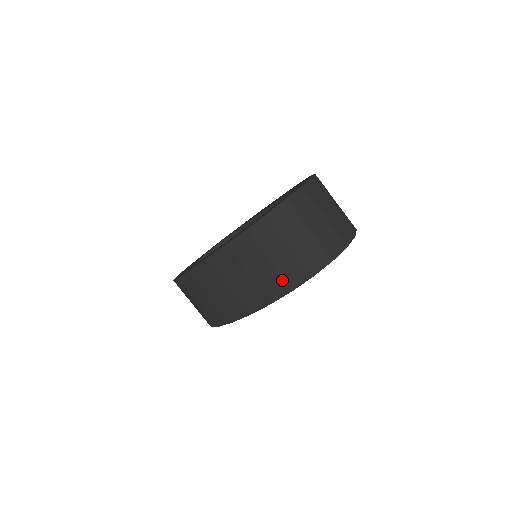
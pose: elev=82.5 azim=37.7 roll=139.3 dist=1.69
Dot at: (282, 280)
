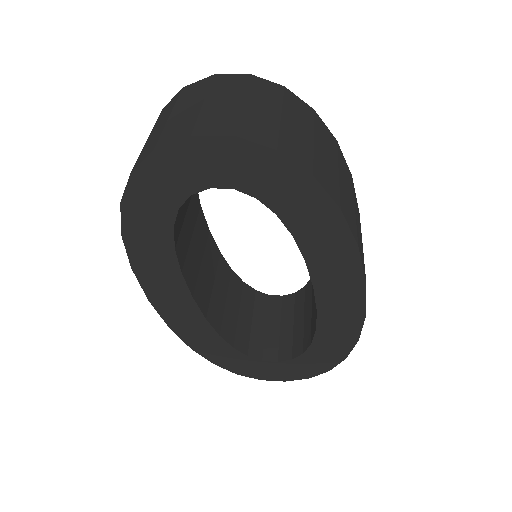
Dot at: occluded
